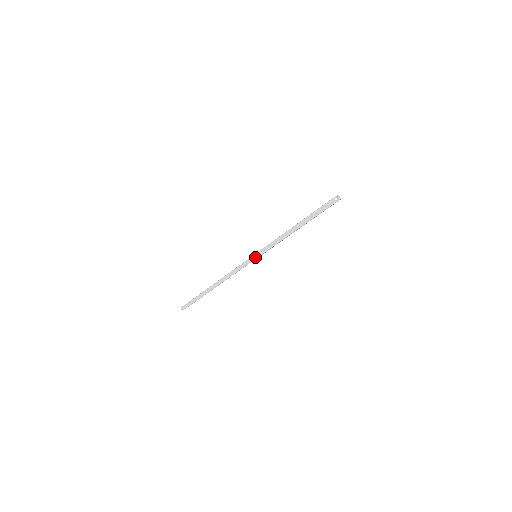
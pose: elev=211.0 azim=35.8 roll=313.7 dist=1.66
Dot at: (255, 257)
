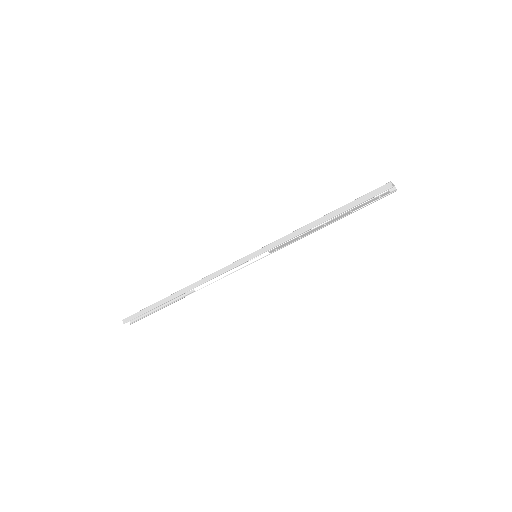
Dot at: (255, 254)
